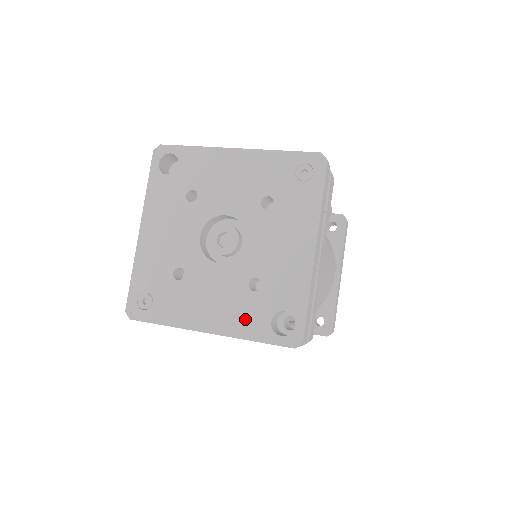
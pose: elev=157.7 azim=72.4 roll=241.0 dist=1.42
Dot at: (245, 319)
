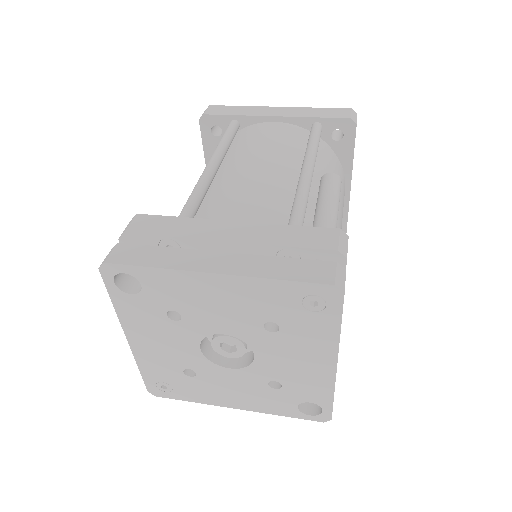
Dot at: (271, 404)
